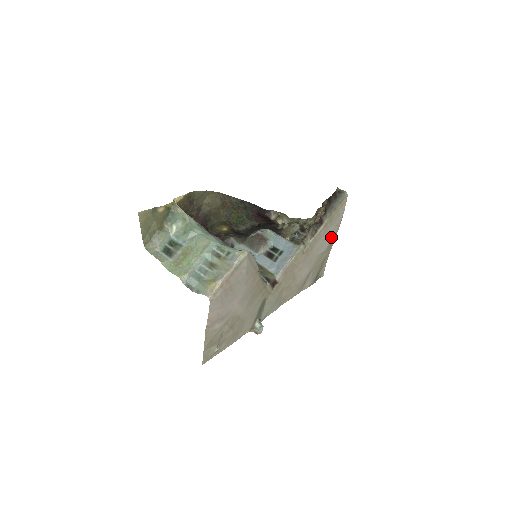
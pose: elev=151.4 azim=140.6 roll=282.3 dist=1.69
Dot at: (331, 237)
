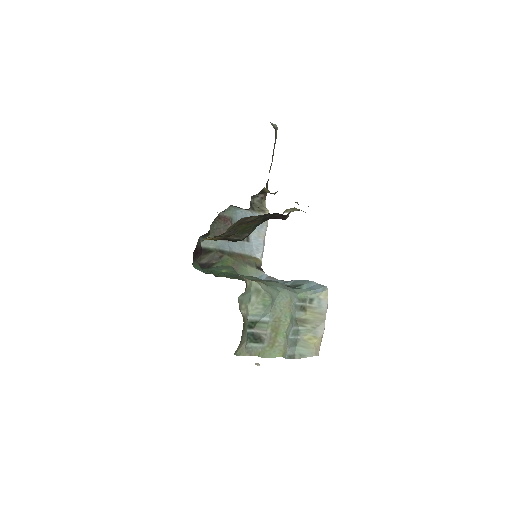
Dot at: occluded
